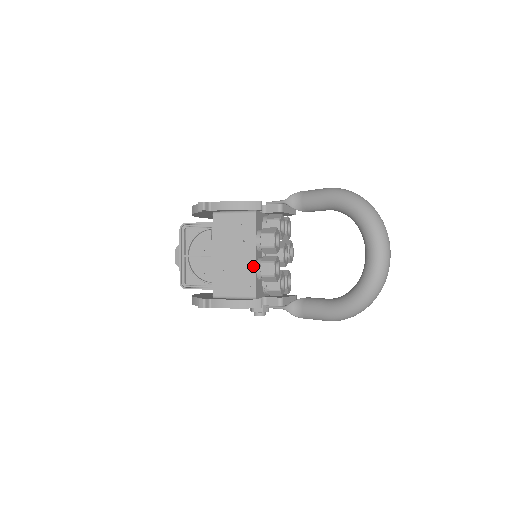
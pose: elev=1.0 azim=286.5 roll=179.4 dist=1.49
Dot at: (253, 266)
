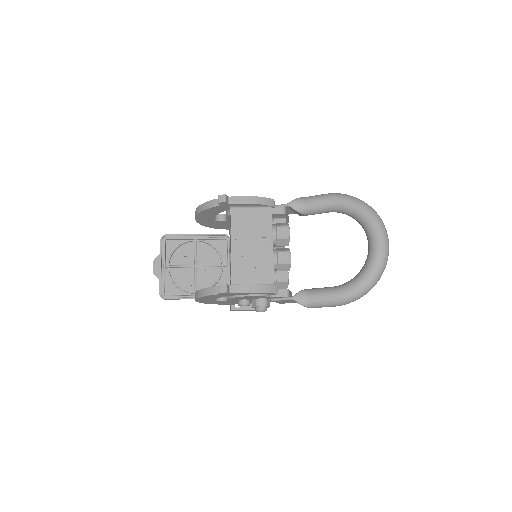
Dot at: (271, 254)
